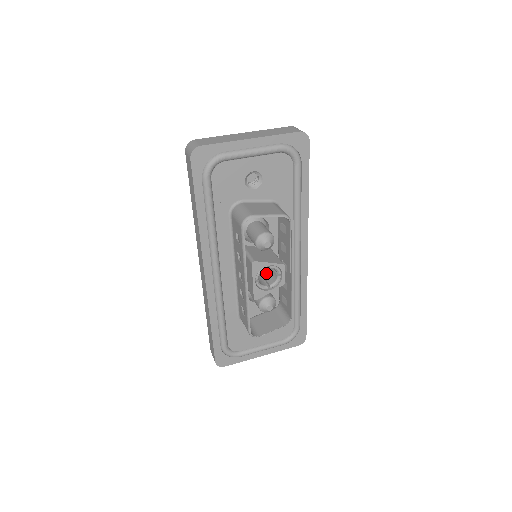
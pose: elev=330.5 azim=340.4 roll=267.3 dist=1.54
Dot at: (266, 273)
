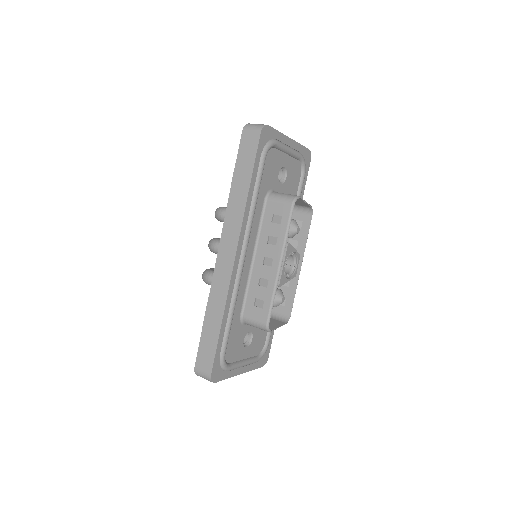
Dot at: occluded
